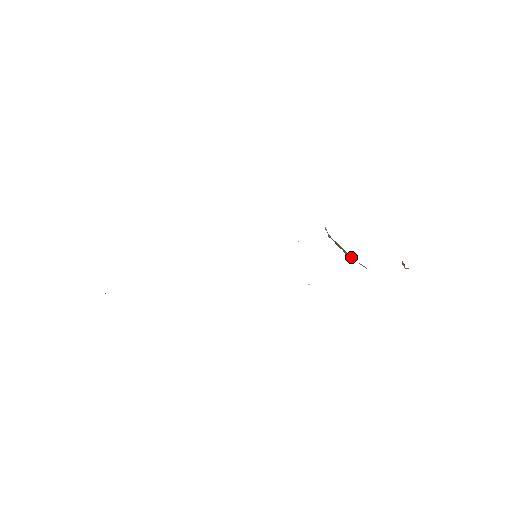
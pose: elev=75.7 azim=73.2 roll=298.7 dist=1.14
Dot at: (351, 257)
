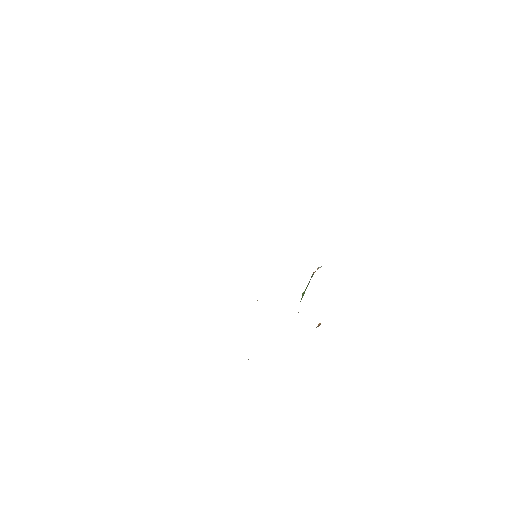
Dot at: occluded
